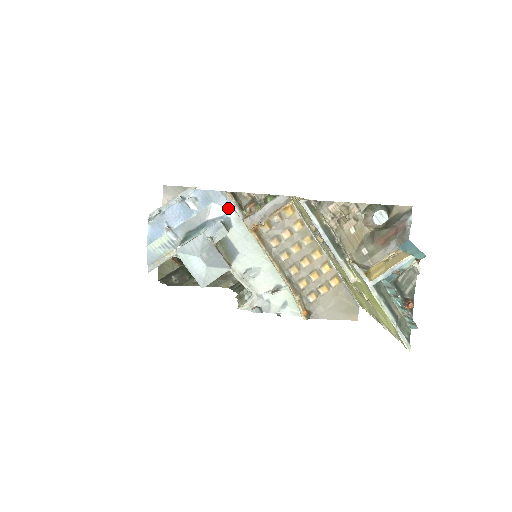
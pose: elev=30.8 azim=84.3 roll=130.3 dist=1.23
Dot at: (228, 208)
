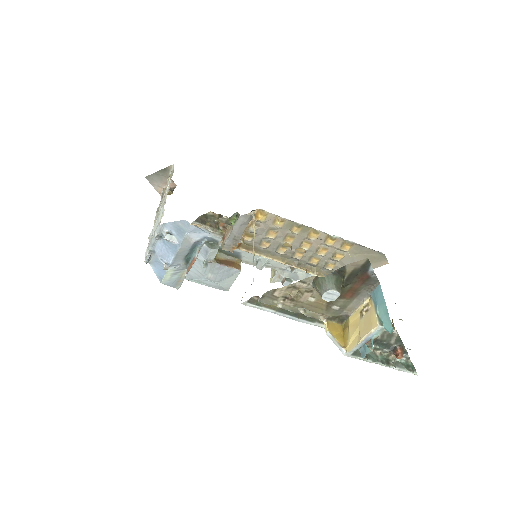
Dot at: (203, 233)
